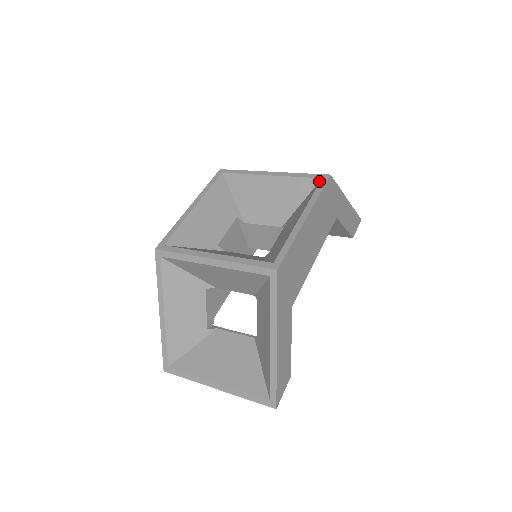
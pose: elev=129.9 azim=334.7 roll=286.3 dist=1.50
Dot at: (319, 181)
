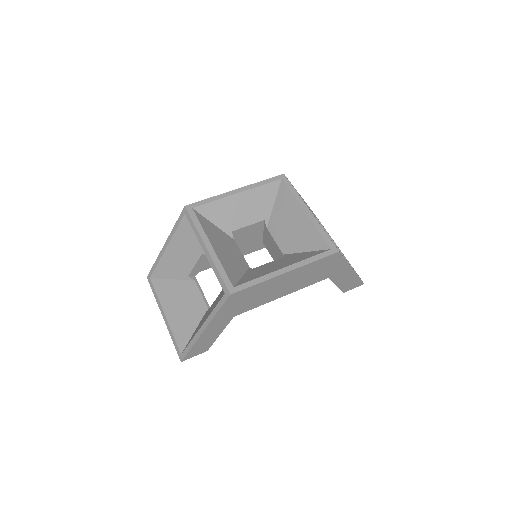
Dot at: (328, 249)
